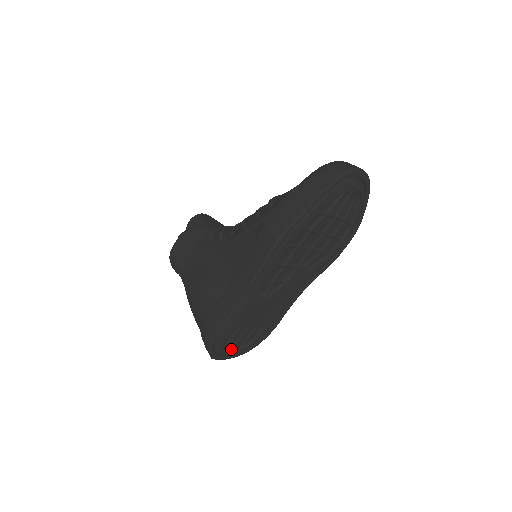
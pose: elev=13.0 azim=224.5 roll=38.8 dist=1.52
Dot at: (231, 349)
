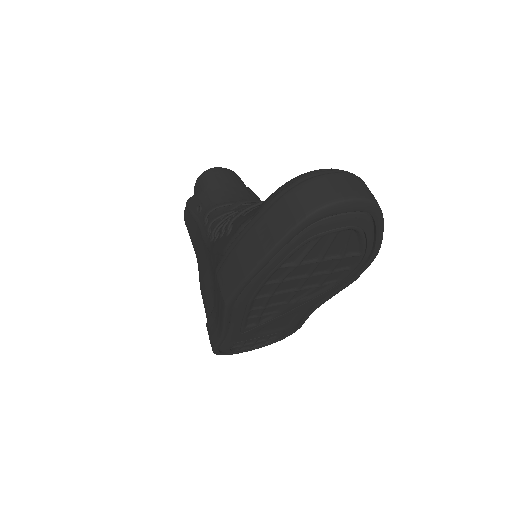
Dot at: (248, 348)
